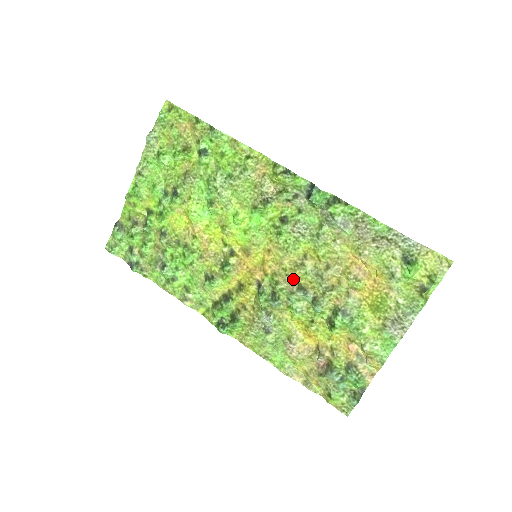
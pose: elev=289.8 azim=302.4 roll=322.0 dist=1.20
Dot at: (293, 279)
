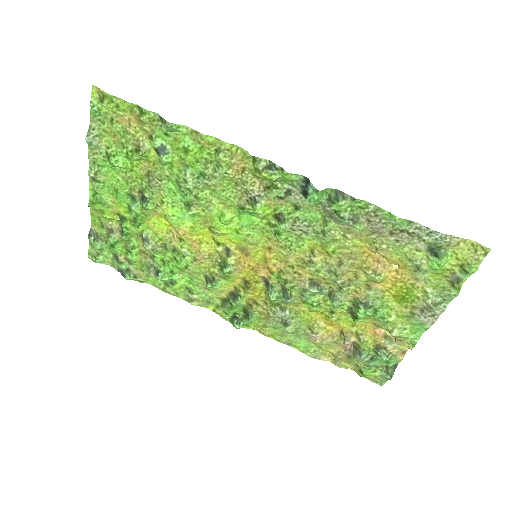
Dot at: (303, 276)
